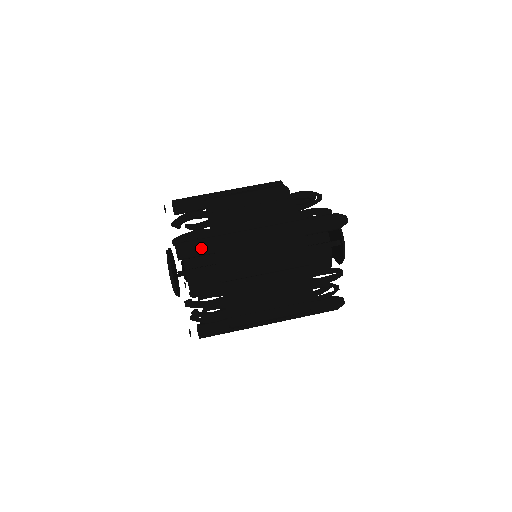
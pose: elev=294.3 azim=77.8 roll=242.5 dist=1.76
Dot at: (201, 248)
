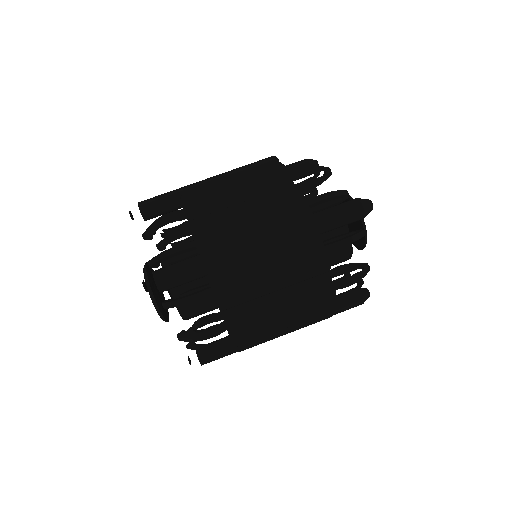
Dot at: (188, 274)
